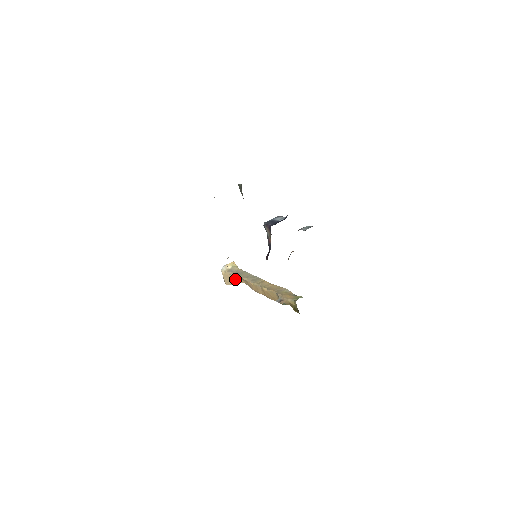
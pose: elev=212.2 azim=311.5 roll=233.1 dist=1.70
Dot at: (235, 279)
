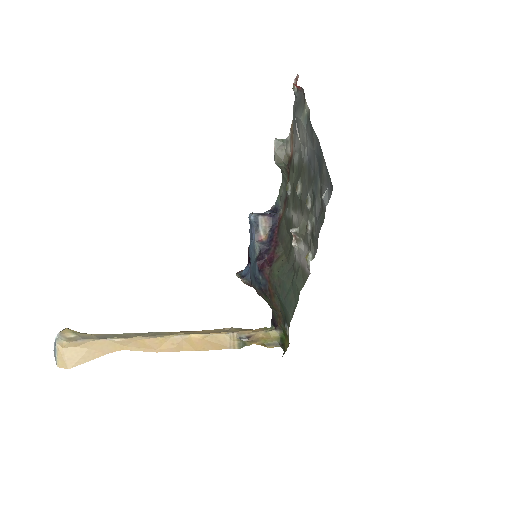
Dot at: (97, 349)
